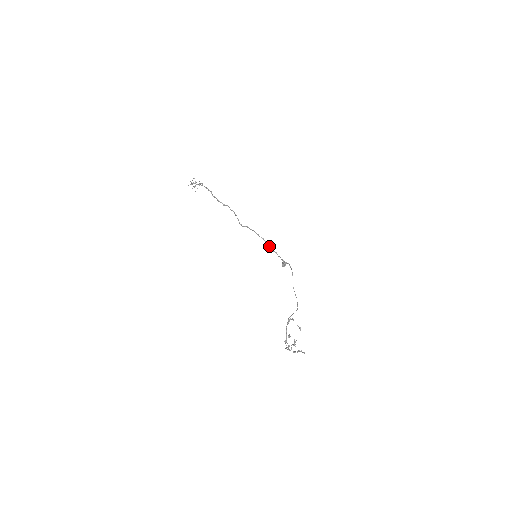
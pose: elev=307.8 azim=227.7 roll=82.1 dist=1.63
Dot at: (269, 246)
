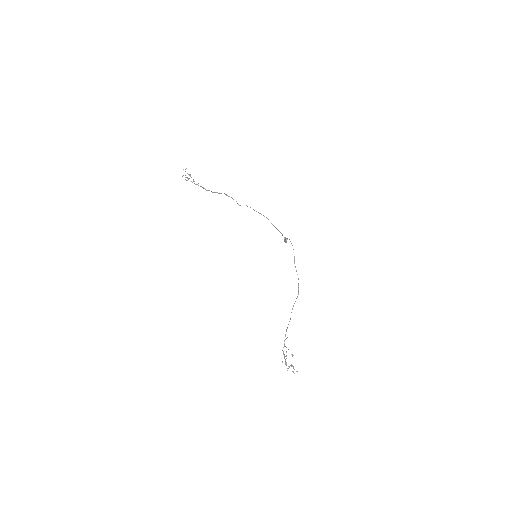
Dot at: occluded
